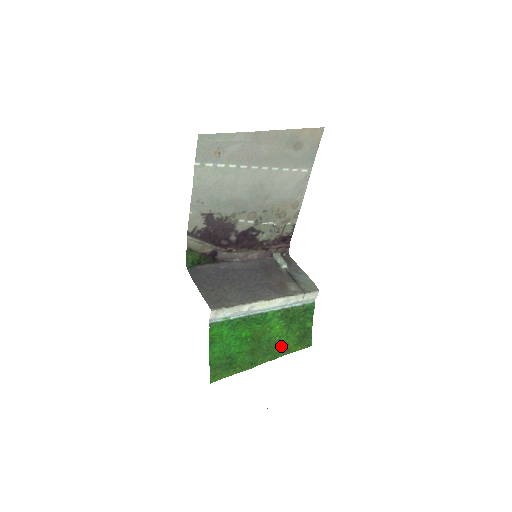
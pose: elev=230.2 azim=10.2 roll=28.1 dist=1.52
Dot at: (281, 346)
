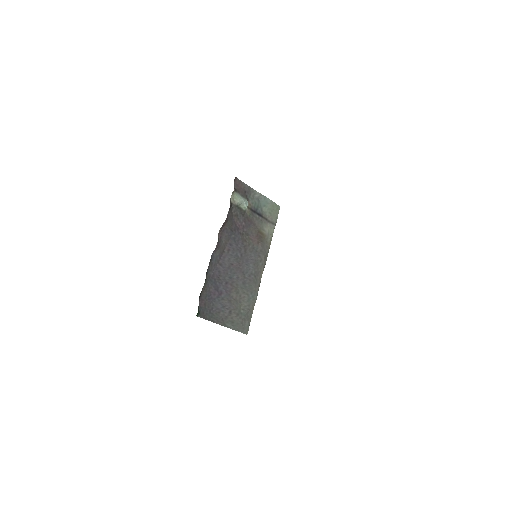
Dot at: occluded
